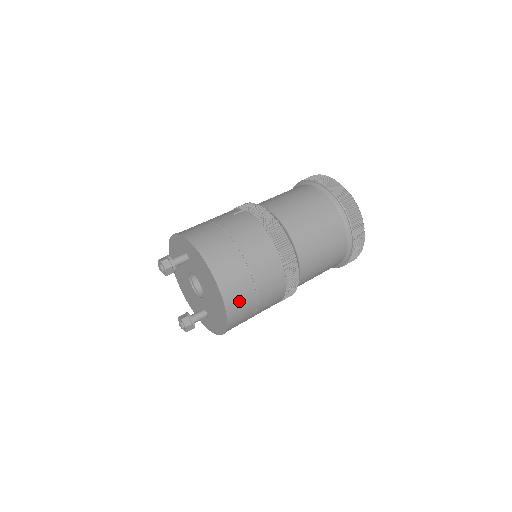
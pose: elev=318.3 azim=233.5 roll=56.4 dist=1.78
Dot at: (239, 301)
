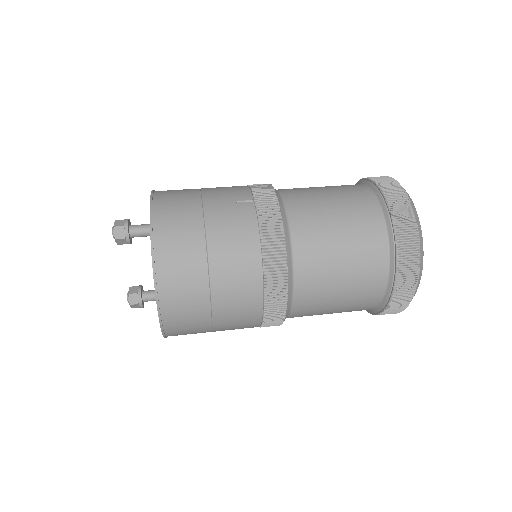
Dot at: (183, 322)
